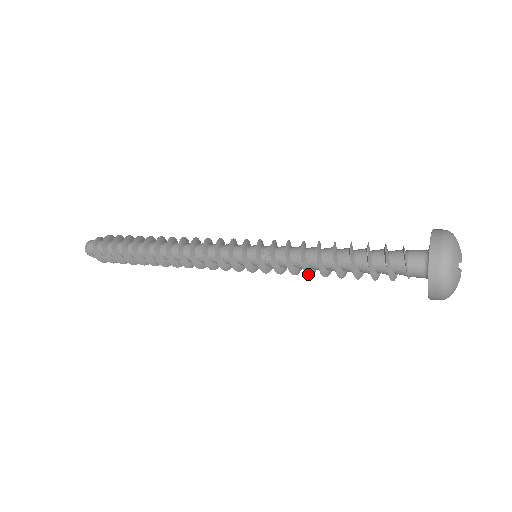
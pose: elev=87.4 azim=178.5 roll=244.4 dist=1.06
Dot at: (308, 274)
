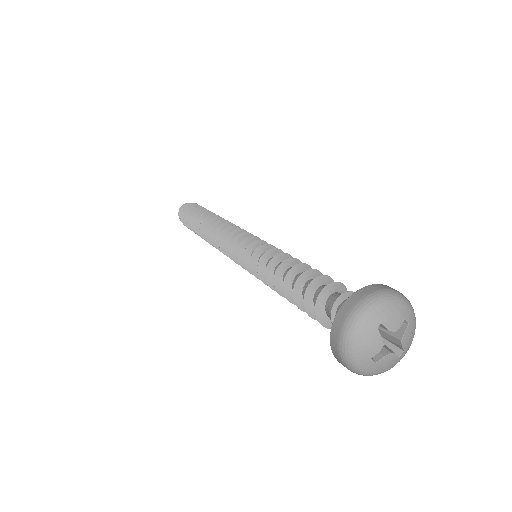
Dot at: occluded
